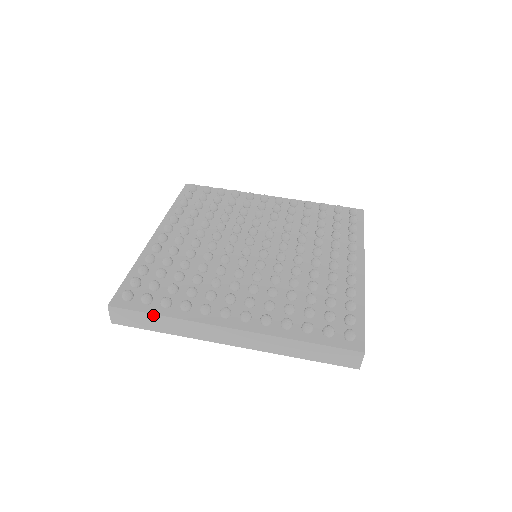
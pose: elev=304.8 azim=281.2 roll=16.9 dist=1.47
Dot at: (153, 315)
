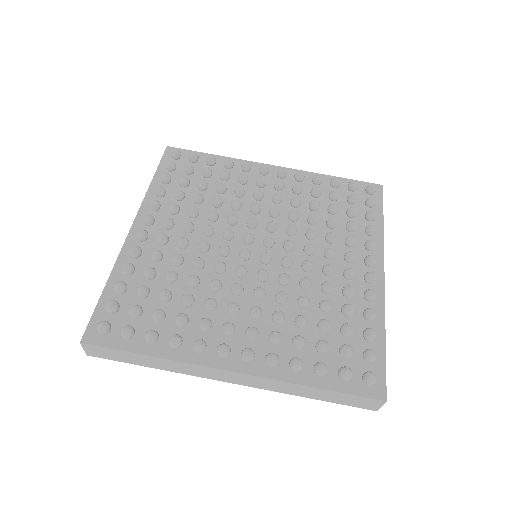
Dot at: (136, 354)
